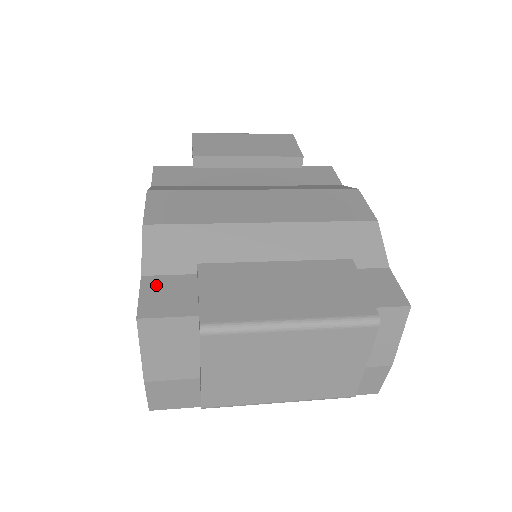
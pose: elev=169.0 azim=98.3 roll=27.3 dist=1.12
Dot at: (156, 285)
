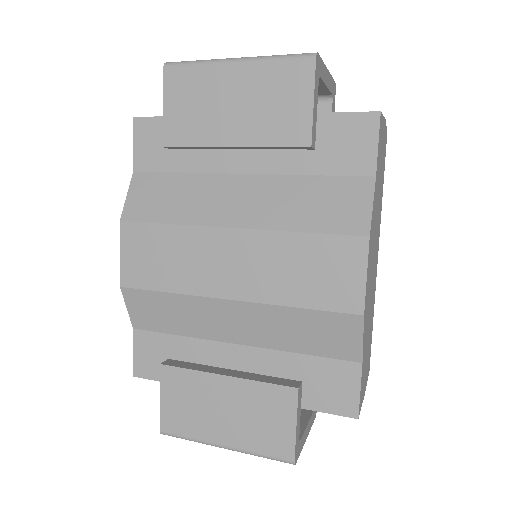
Dot at: (144, 343)
